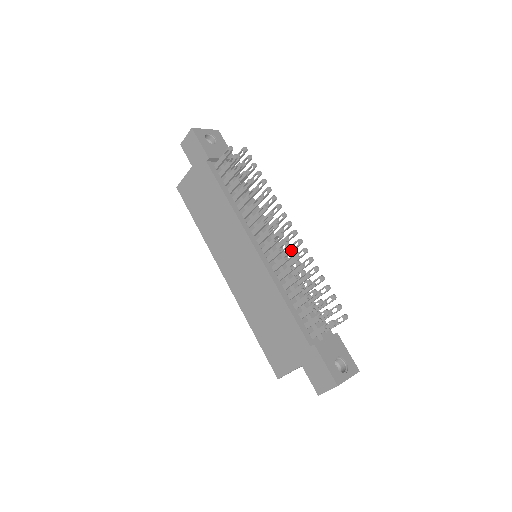
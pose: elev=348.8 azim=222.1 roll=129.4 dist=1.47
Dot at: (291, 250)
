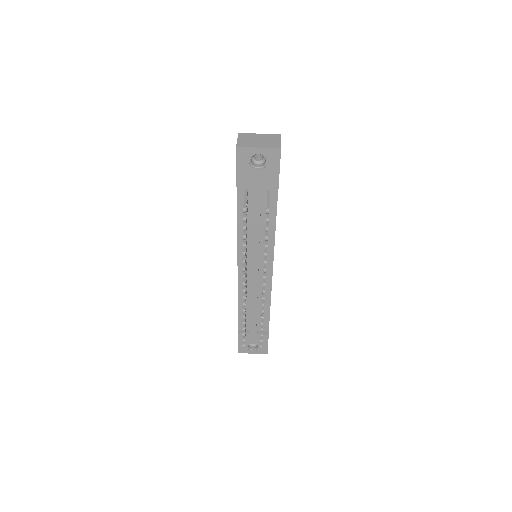
Dot at: occluded
